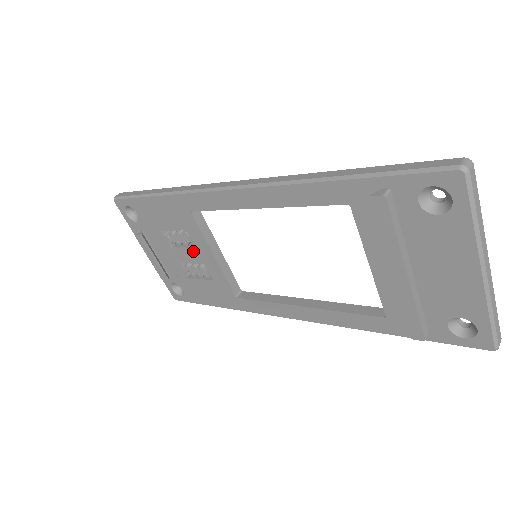
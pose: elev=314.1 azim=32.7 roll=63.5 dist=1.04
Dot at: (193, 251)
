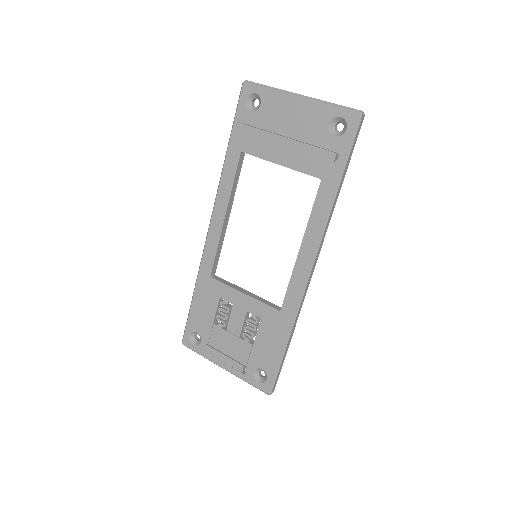
Dot at: (235, 310)
